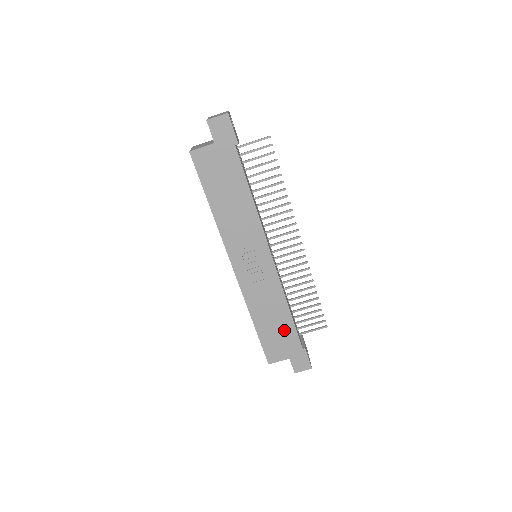
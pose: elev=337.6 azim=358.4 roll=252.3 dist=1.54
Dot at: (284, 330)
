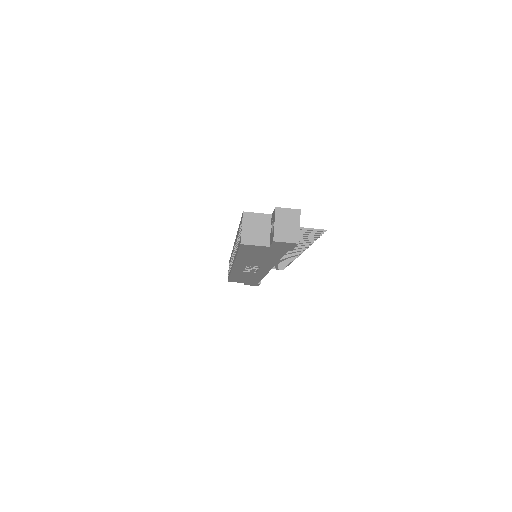
Dot at: (251, 280)
